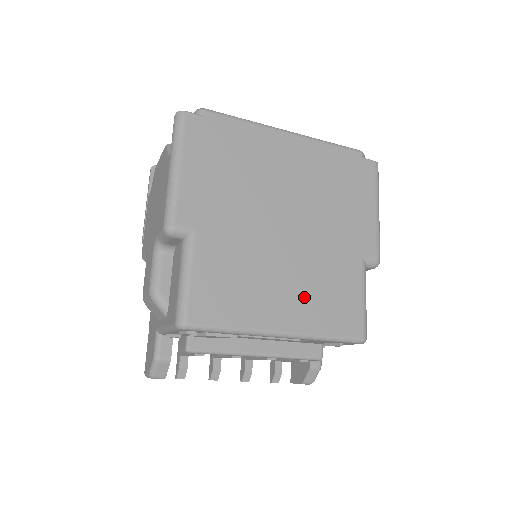
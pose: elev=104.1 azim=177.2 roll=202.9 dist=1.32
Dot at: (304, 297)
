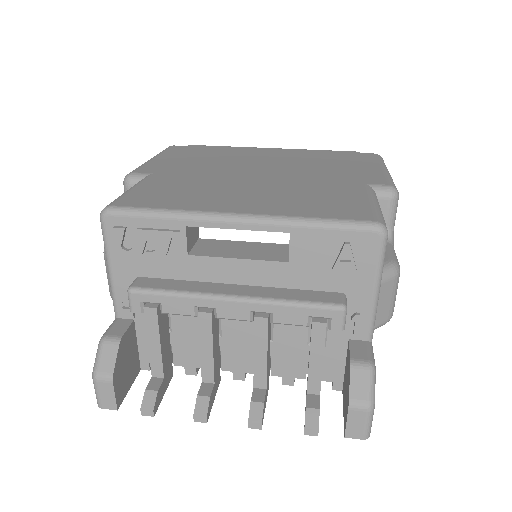
Dot at: (276, 199)
